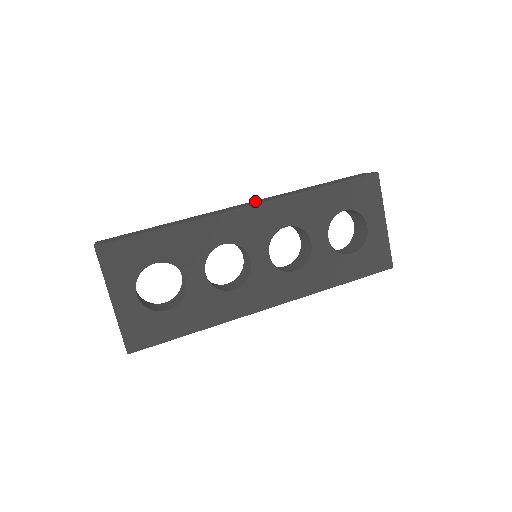
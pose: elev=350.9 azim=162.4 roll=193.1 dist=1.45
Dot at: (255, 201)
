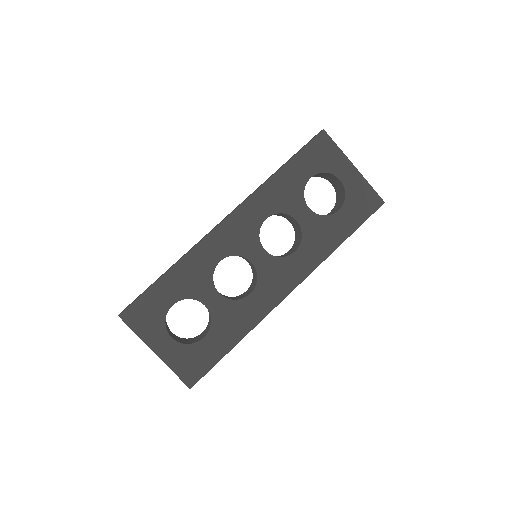
Dot at: occluded
